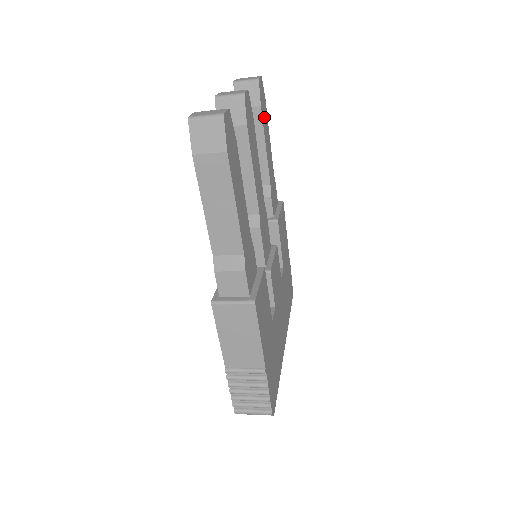
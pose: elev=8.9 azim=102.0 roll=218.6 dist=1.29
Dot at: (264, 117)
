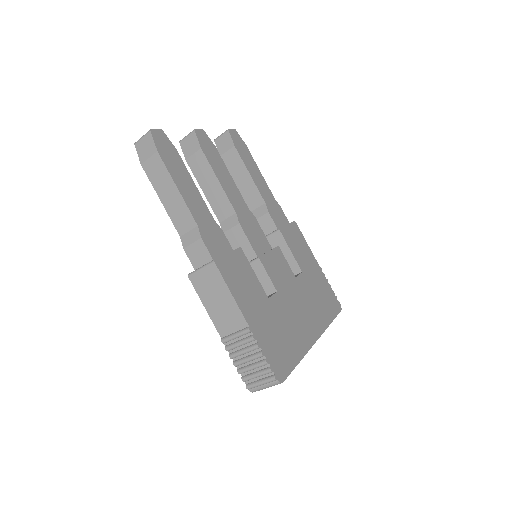
Dot at: (244, 155)
